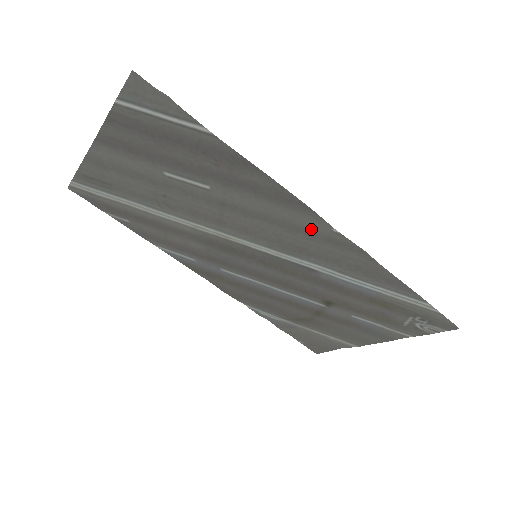
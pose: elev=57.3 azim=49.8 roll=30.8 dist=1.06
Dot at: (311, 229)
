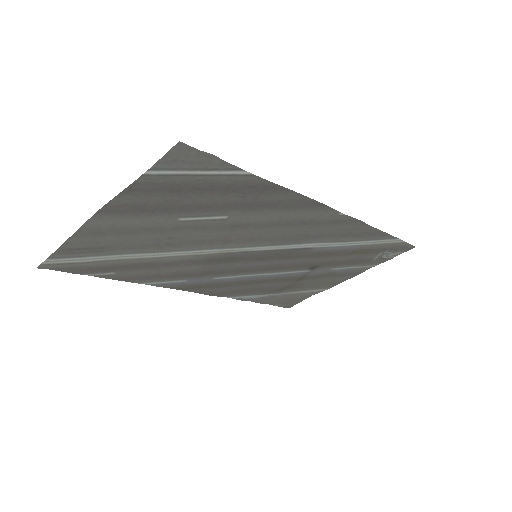
Dot at: (319, 219)
